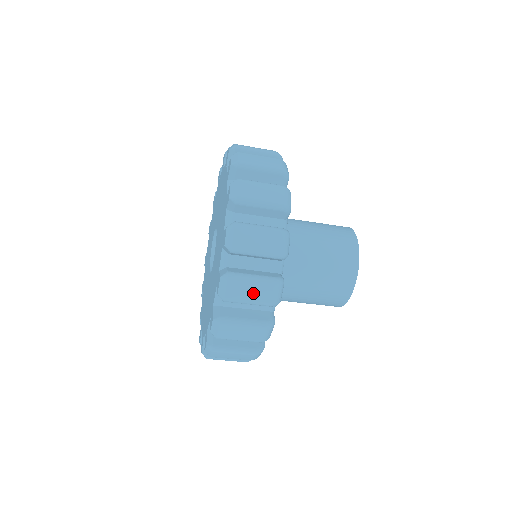
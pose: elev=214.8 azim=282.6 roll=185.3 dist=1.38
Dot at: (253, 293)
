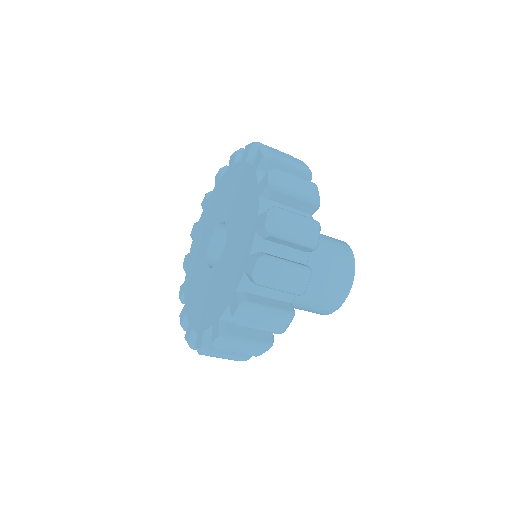
Dot at: (299, 185)
